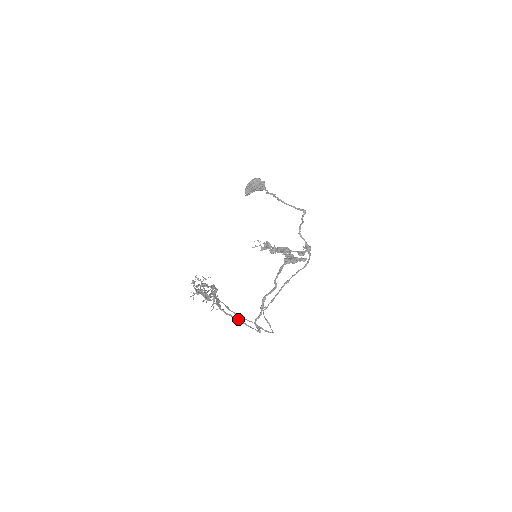
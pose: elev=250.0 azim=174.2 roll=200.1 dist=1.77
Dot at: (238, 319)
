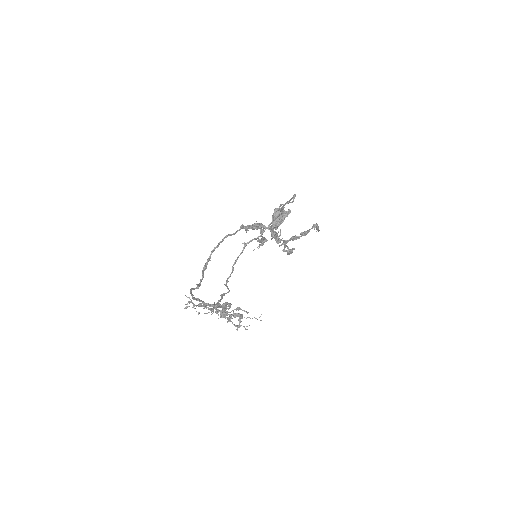
Dot at: occluded
